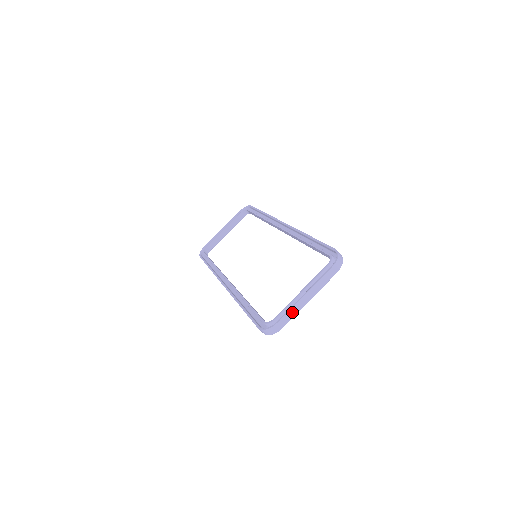
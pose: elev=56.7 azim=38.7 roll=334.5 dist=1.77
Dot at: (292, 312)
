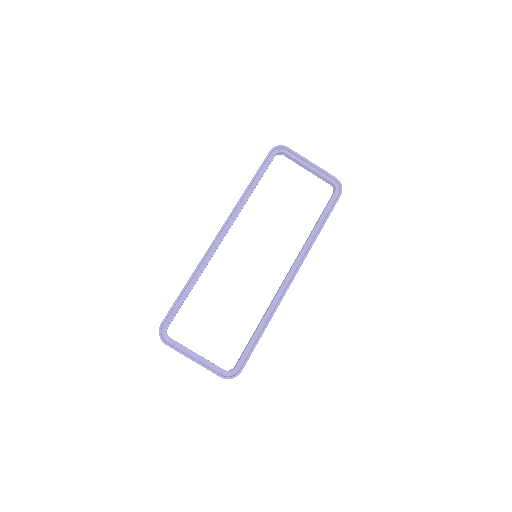
Dot at: occluded
